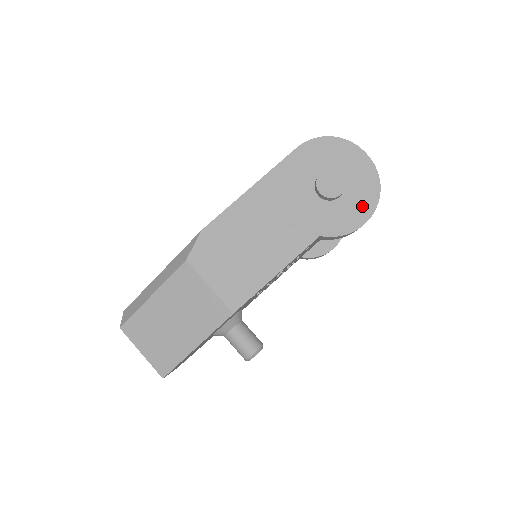
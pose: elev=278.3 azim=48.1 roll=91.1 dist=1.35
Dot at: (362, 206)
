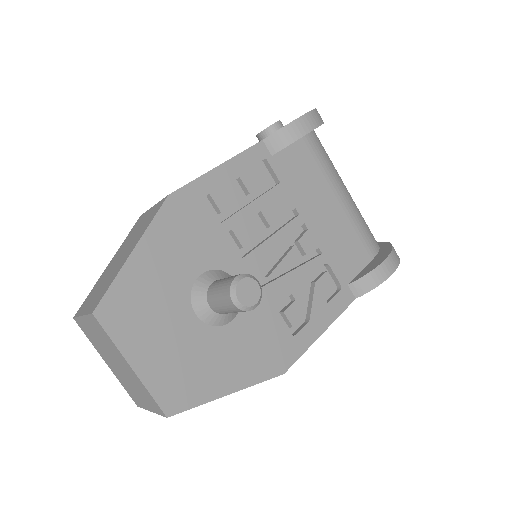
Dot at: occluded
